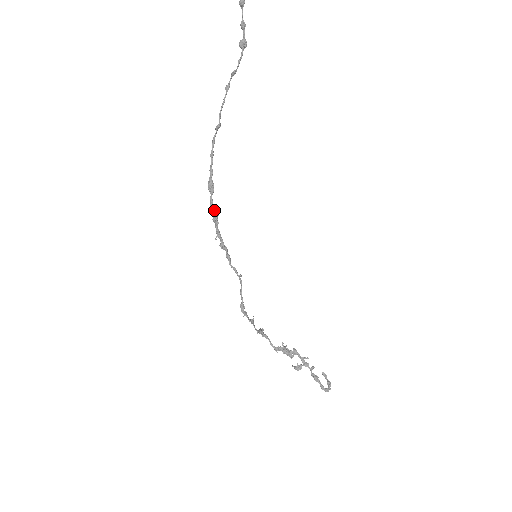
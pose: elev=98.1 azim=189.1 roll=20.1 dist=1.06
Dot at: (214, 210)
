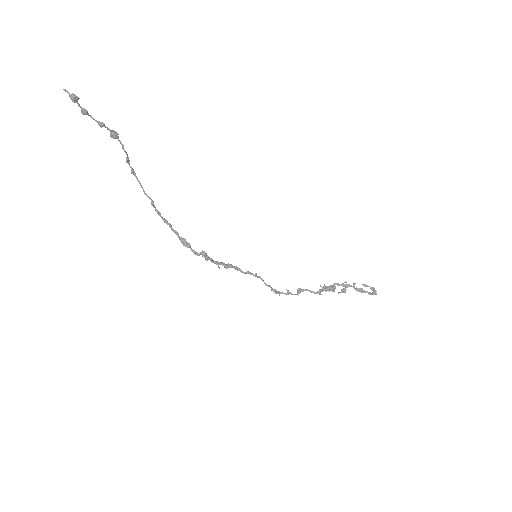
Dot at: occluded
